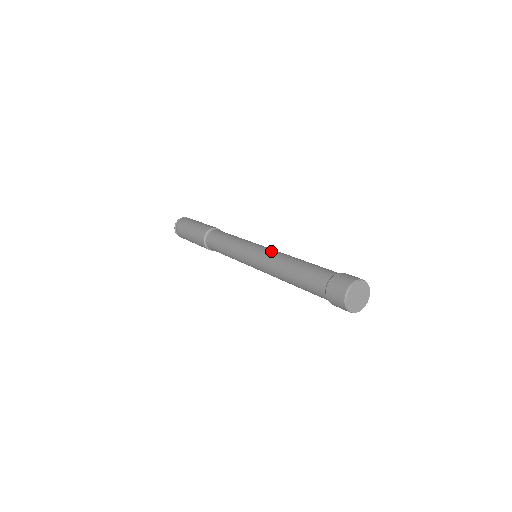
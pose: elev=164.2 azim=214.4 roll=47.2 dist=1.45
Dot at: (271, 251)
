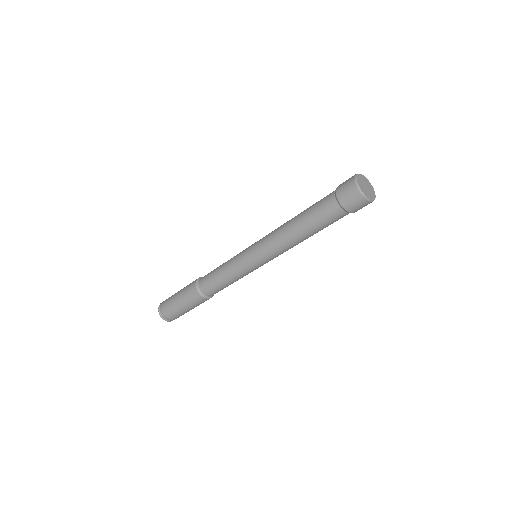
Dot at: occluded
